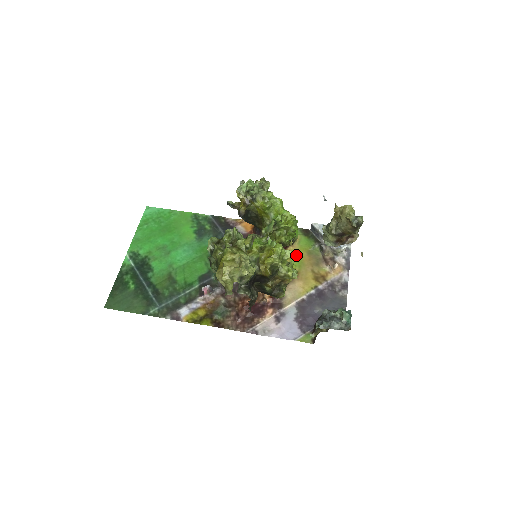
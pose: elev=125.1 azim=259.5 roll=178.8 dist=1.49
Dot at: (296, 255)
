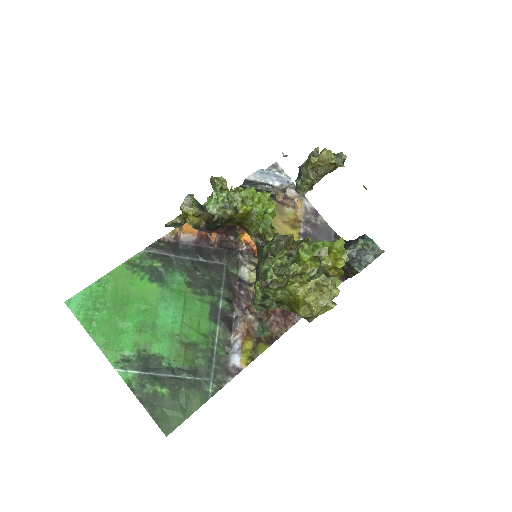
Dot at: occluded
